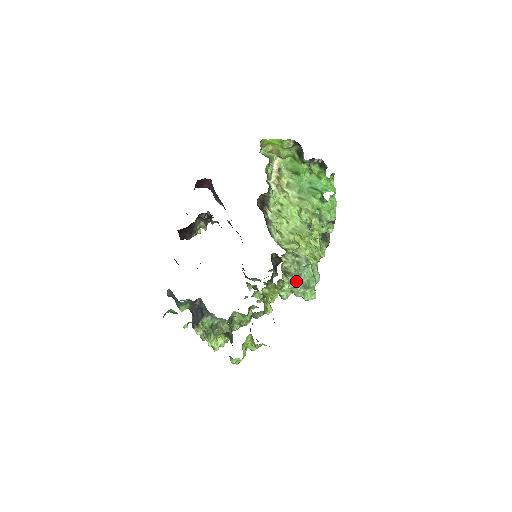
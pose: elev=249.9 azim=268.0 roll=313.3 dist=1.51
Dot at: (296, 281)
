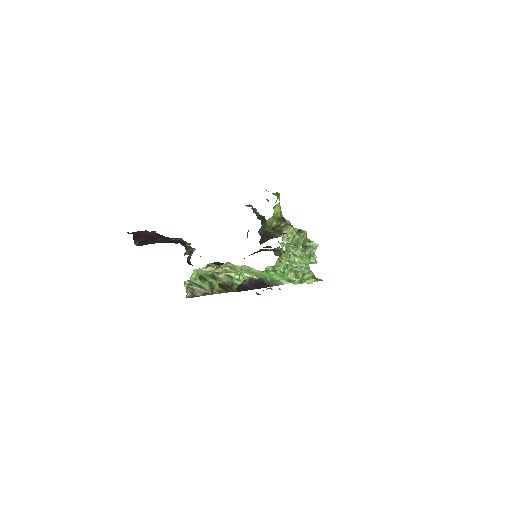
Dot at: occluded
